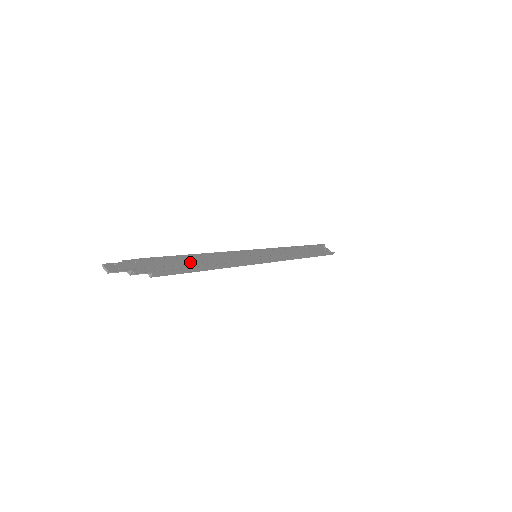
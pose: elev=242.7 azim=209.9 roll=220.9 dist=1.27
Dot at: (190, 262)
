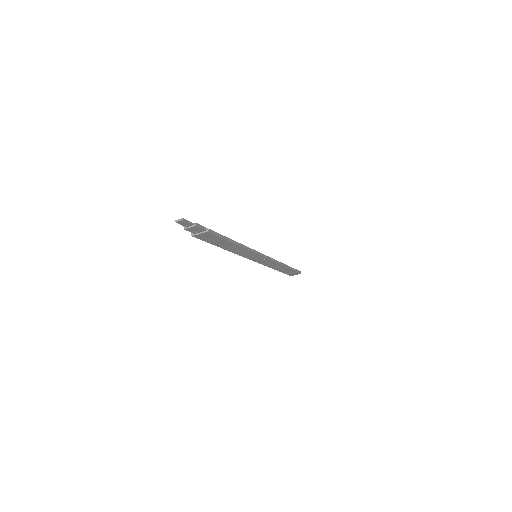
Dot at: occluded
